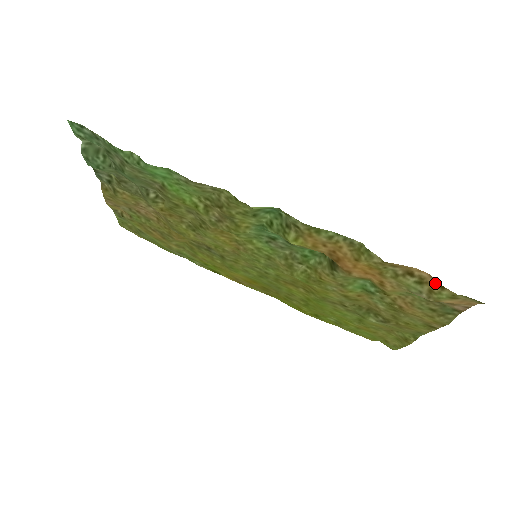
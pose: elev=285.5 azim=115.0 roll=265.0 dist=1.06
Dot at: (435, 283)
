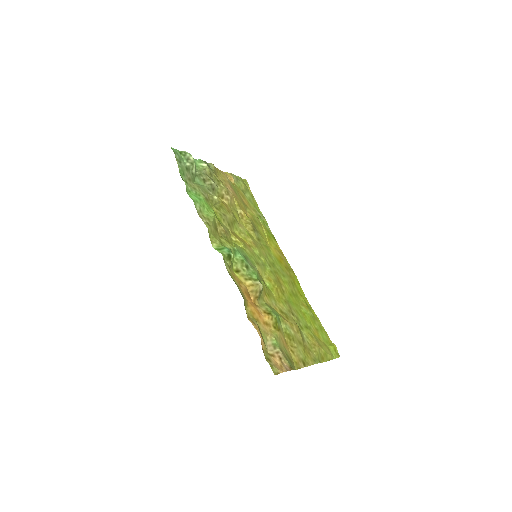
Dot at: (262, 346)
